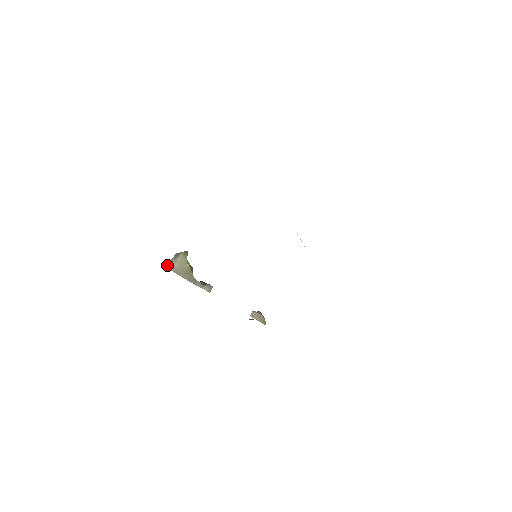
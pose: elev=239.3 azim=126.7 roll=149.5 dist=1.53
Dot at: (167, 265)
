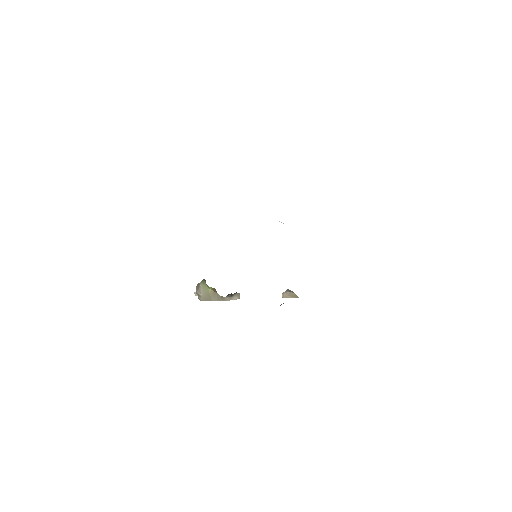
Dot at: (196, 295)
